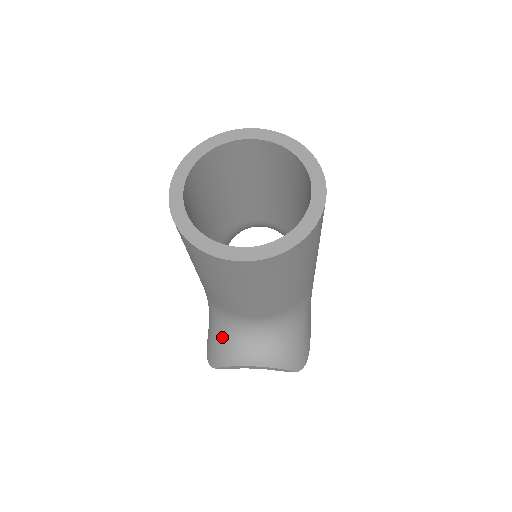
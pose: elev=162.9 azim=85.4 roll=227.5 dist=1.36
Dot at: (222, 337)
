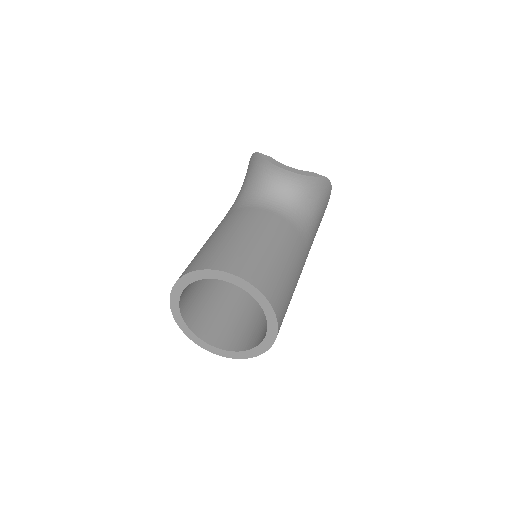
Dot at: occluded
